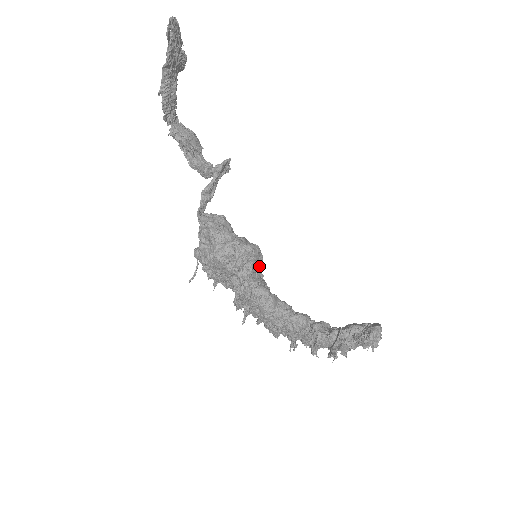
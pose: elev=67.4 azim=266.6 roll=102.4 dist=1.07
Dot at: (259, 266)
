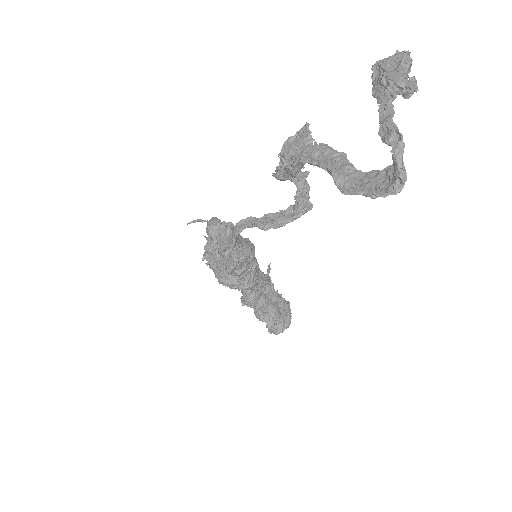
Dot at: occluded
